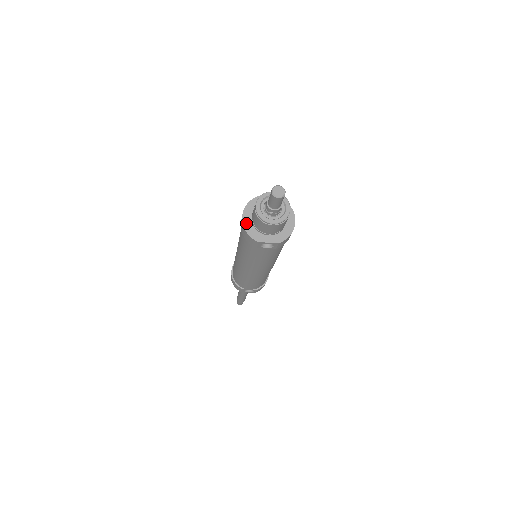
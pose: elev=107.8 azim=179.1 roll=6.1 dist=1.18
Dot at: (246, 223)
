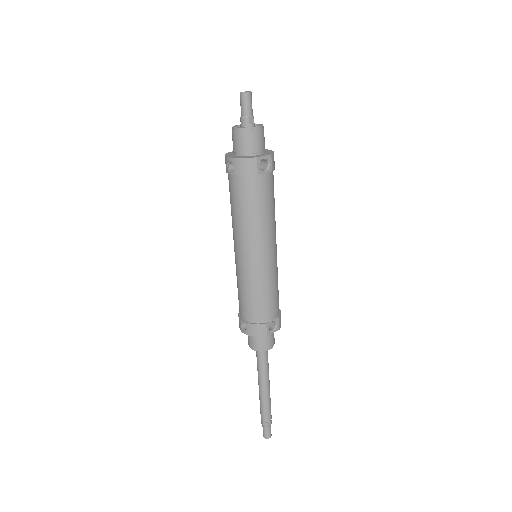
Dot at: (236, 157)
